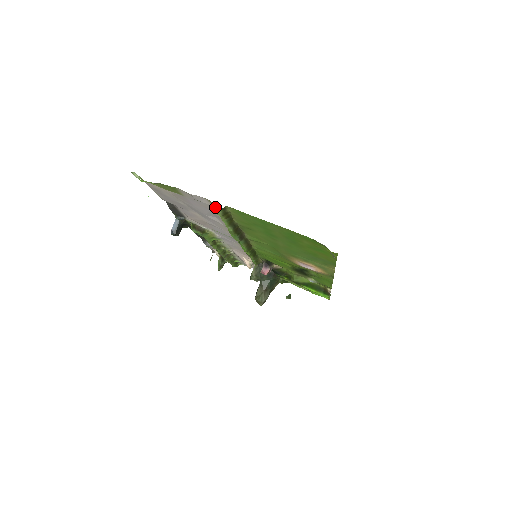
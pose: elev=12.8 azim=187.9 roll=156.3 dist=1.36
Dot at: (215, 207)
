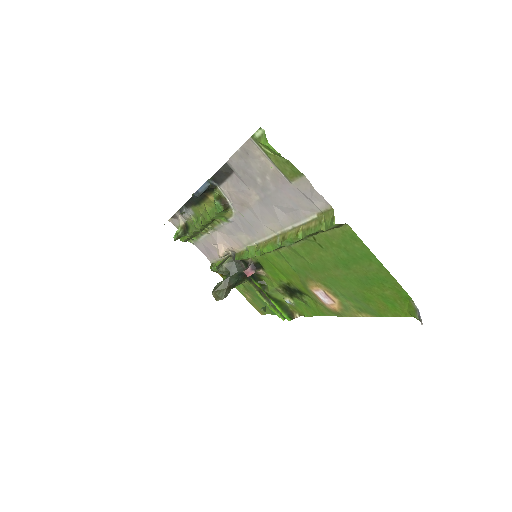
Dot at: (322, 214)
